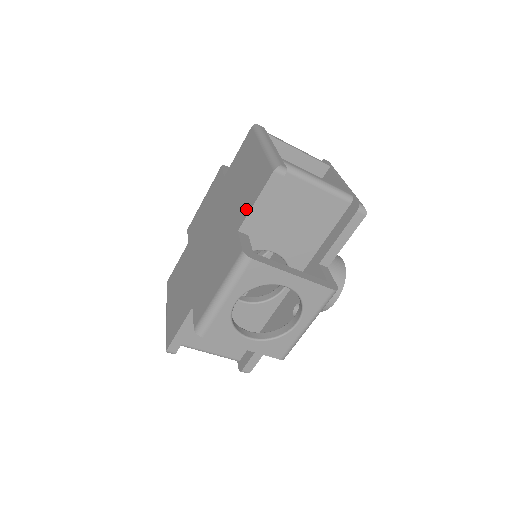
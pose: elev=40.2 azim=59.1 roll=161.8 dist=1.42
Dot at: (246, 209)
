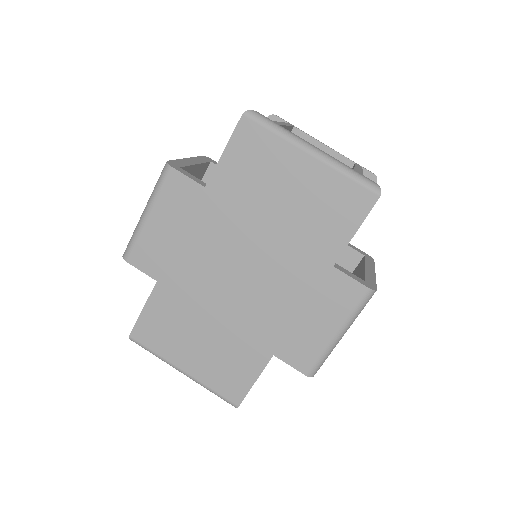
Dot at: (337, 240)
